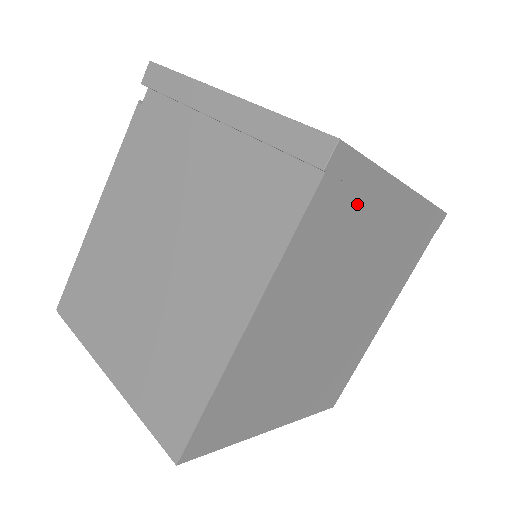
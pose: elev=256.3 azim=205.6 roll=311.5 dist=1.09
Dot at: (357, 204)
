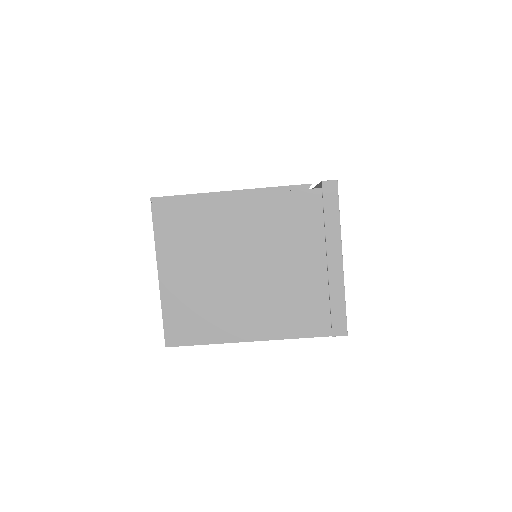
Dot at: occluded
